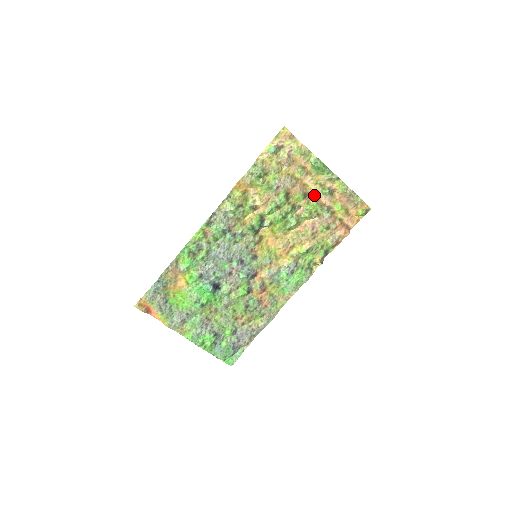
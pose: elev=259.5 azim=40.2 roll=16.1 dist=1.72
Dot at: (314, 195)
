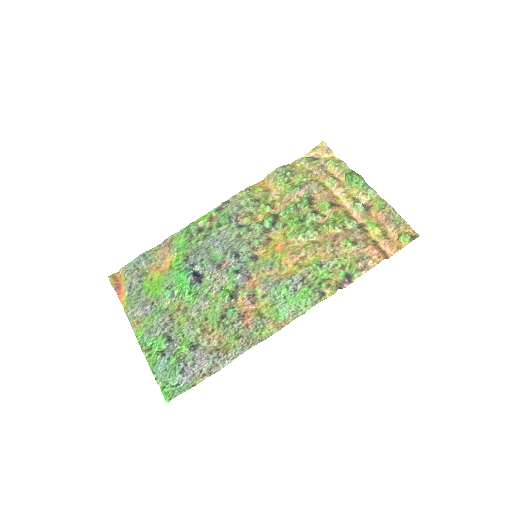
Dot at: (344, 209)
